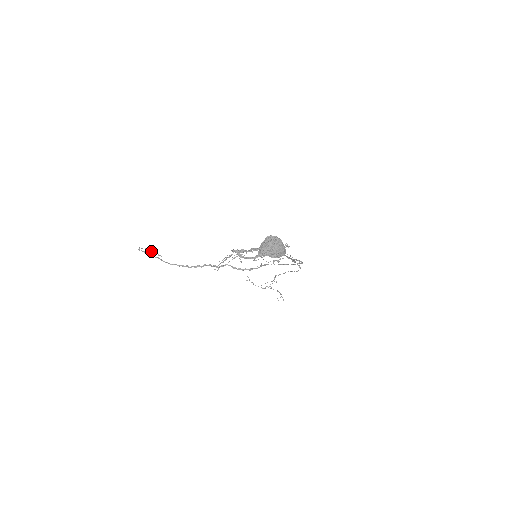
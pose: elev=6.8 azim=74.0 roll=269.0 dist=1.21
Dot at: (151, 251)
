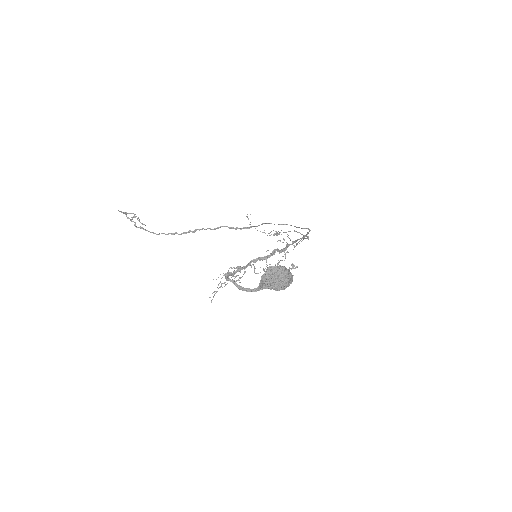
Dot at: (132, 218)
